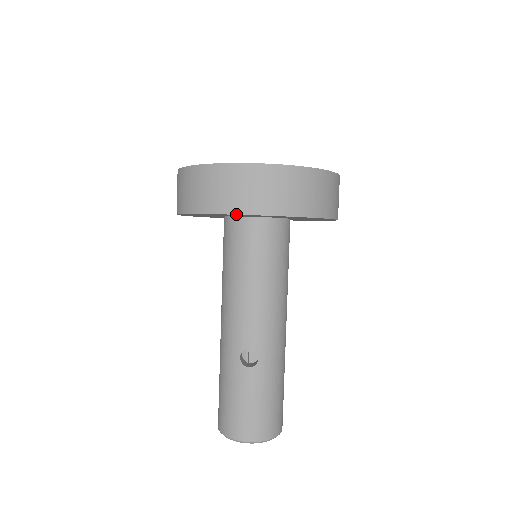
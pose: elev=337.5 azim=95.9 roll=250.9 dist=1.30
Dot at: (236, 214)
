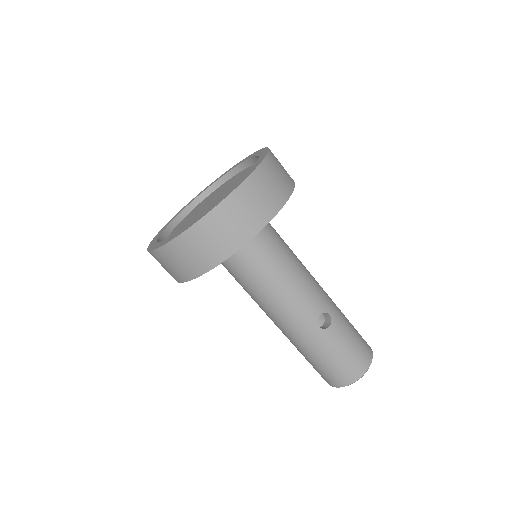
Dot at: occluded
